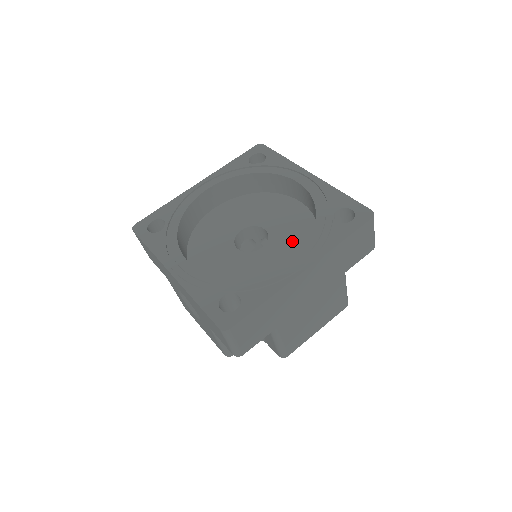
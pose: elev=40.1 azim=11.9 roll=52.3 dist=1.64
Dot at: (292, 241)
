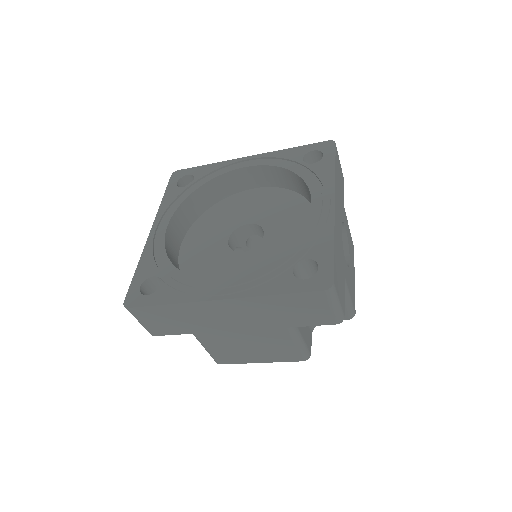
Dot at: occluded
